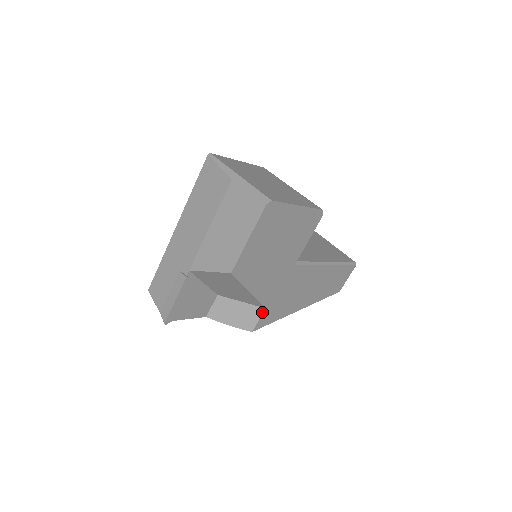
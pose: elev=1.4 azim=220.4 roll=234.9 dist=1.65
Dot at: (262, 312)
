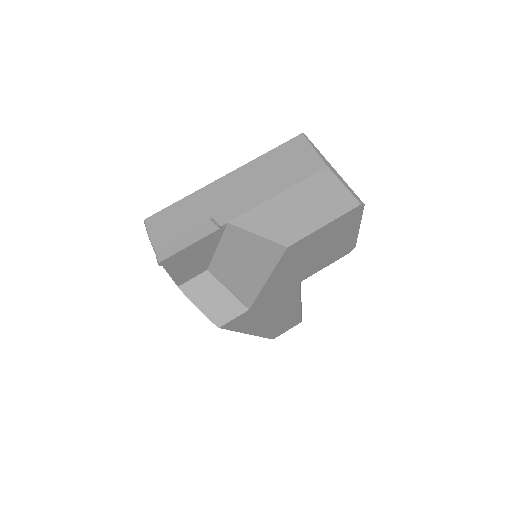
Dot at: (243, 312)
